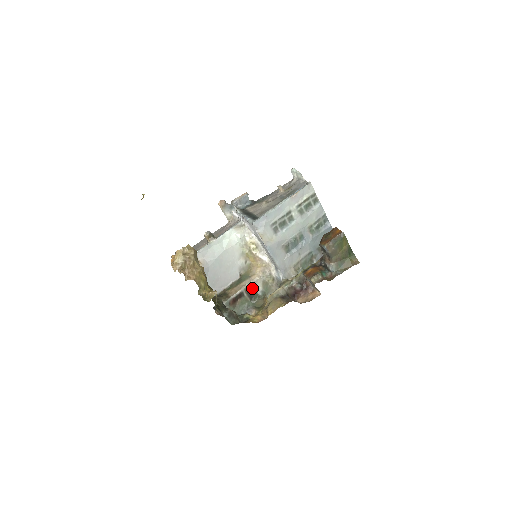
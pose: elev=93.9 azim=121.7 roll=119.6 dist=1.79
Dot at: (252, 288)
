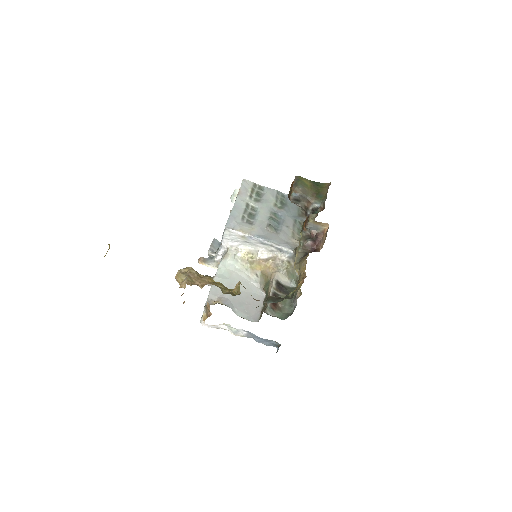
Dot at: (280, 285)
